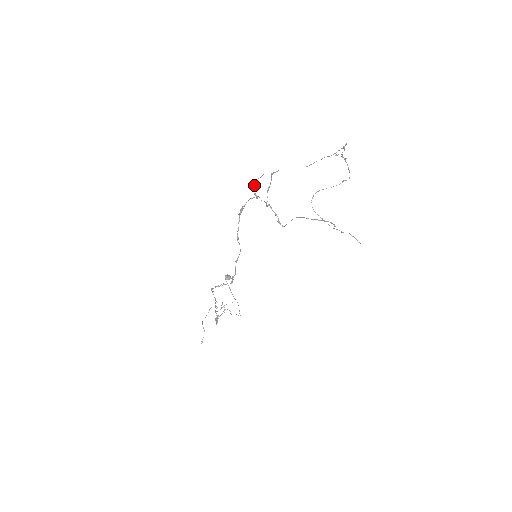
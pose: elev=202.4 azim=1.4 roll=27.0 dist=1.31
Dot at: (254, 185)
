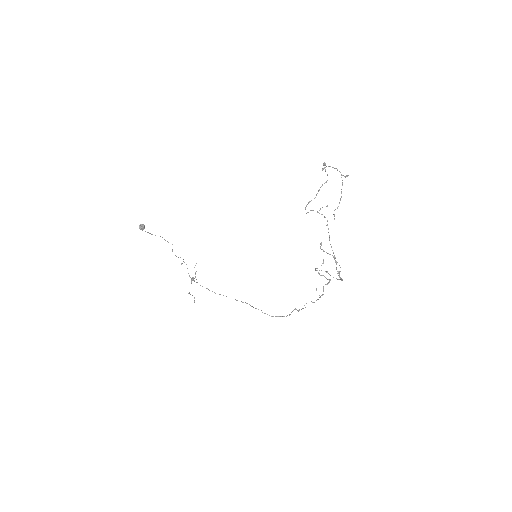
Dot at: (316, 268)
